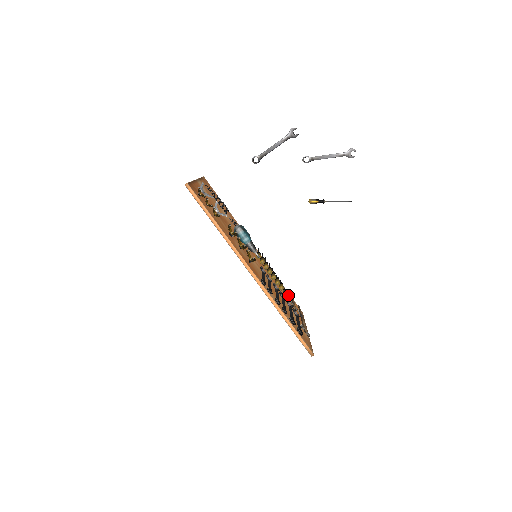
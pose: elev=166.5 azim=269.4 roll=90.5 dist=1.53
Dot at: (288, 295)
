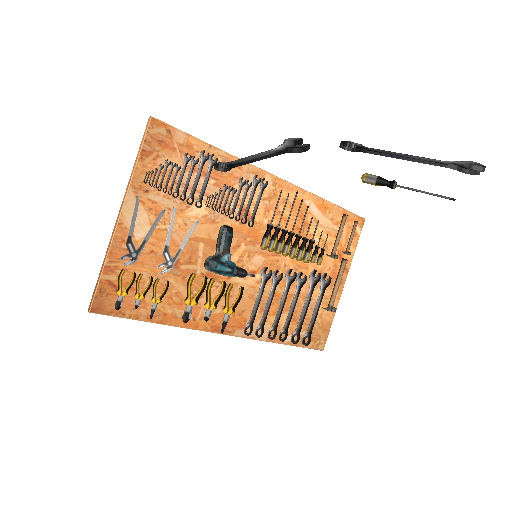
Dot at: (319, 259)
